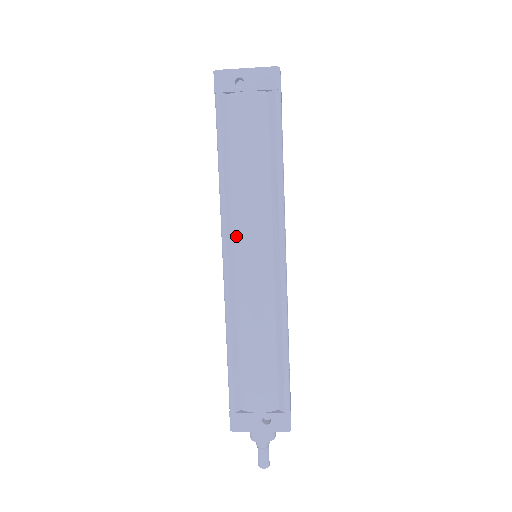
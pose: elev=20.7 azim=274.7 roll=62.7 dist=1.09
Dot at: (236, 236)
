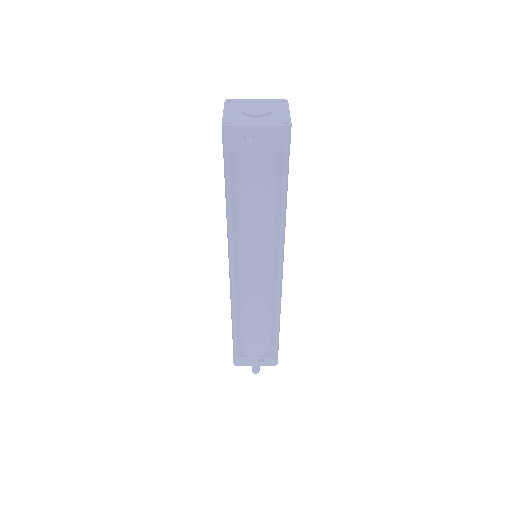
Dot at: (241, 255)
